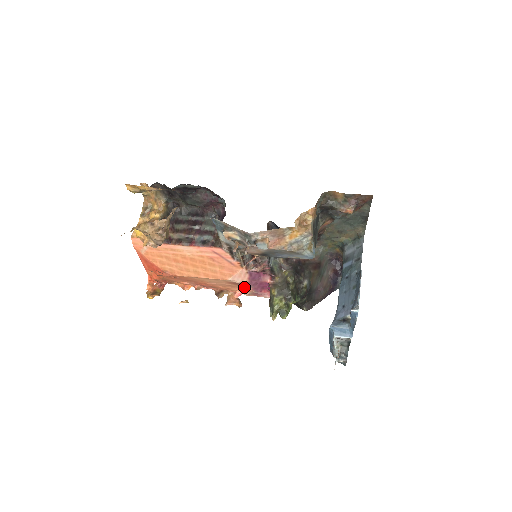
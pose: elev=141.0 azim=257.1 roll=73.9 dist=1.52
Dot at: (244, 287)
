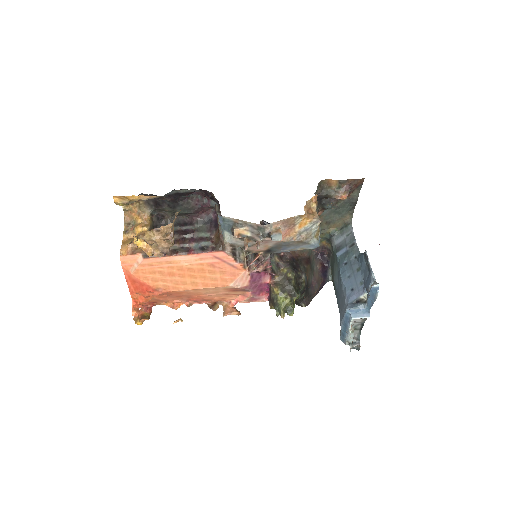
Dot at: (241, 293)
